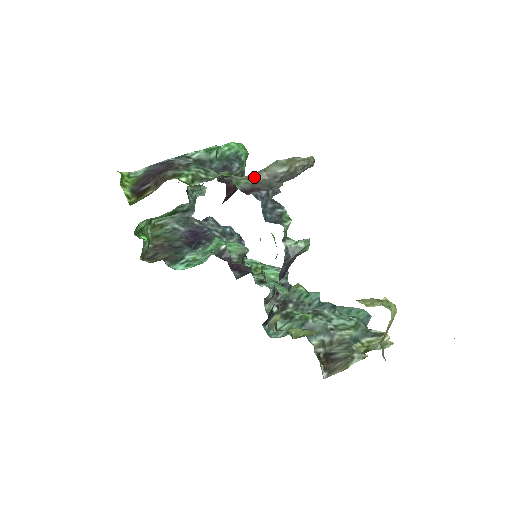
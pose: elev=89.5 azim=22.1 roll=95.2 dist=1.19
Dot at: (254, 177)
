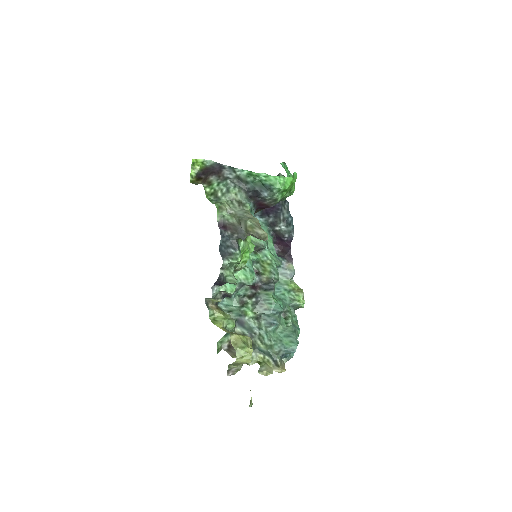
Dot at: (236, 218)
